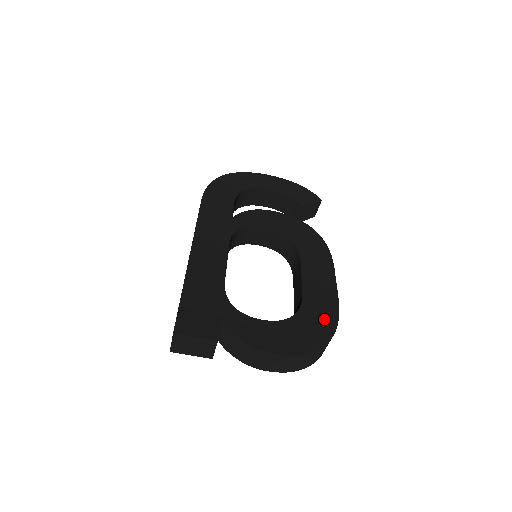
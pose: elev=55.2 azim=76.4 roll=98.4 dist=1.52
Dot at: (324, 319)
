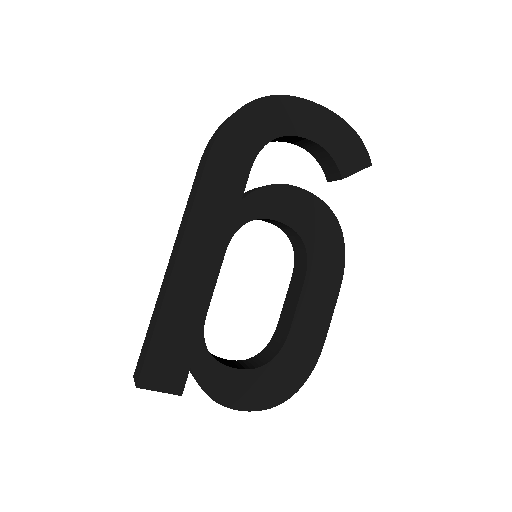
Dot at: (300, 366)
